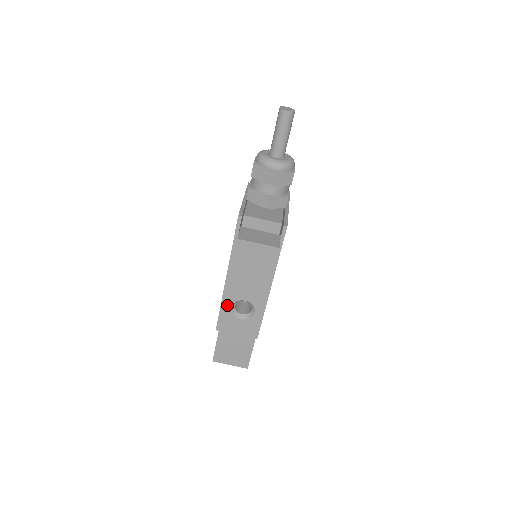
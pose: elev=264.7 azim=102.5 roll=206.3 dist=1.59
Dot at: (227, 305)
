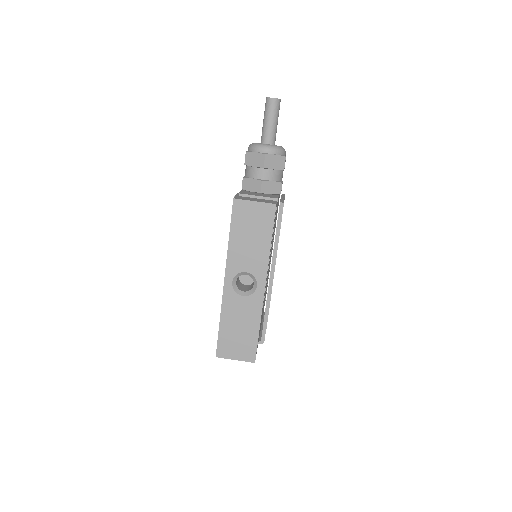
Dot at: (227, 280)
